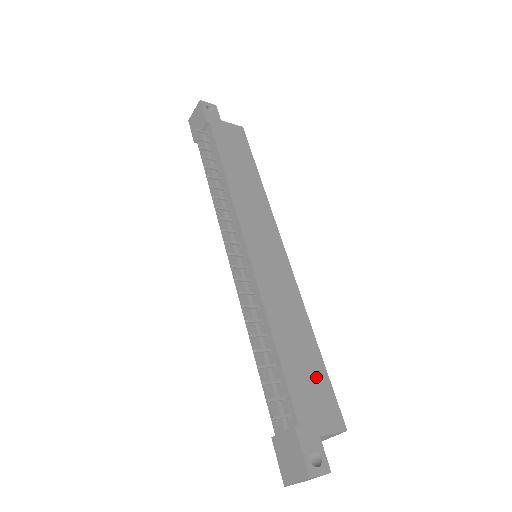
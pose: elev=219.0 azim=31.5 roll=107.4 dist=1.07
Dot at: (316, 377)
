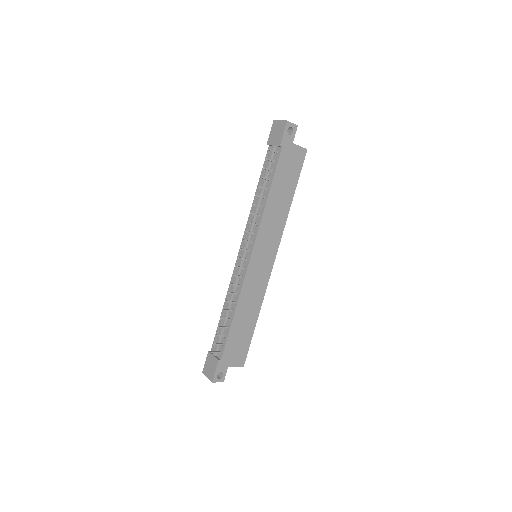
Dot at: (244, 339)
